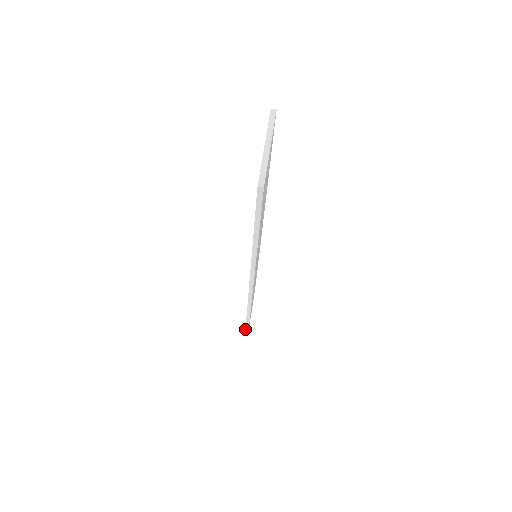
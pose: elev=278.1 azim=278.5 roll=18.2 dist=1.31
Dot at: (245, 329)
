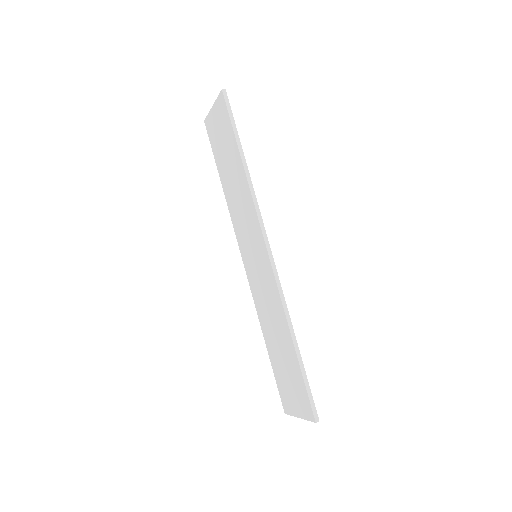
Dot at: (308, 399)
